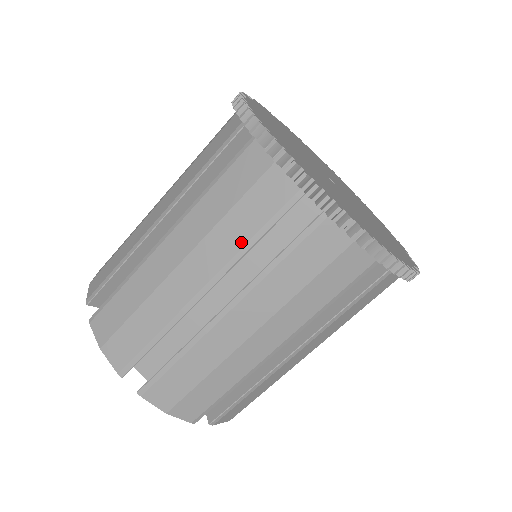
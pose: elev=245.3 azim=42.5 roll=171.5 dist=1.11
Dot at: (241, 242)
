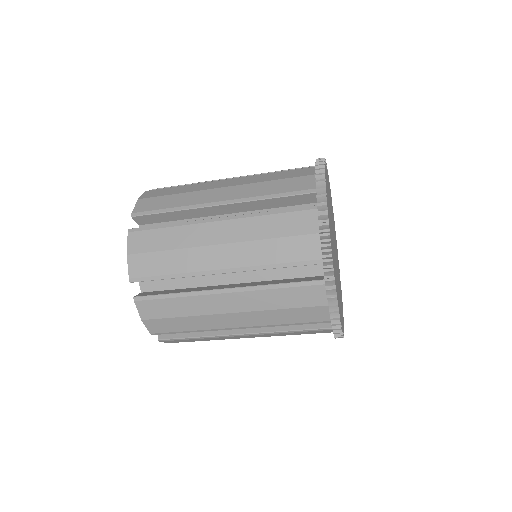
Dot at: occluded
